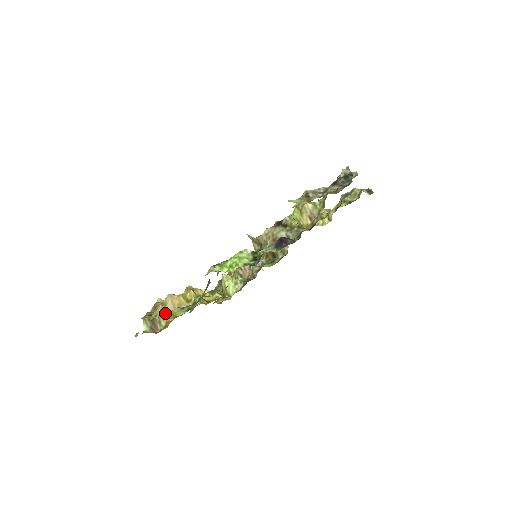
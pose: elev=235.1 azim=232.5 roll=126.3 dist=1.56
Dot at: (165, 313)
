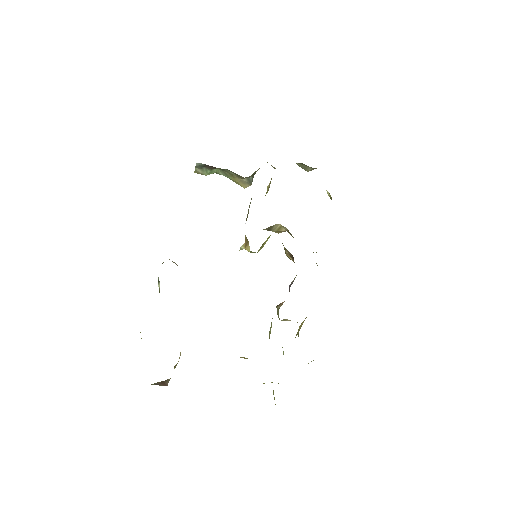
Dot at: occluded
